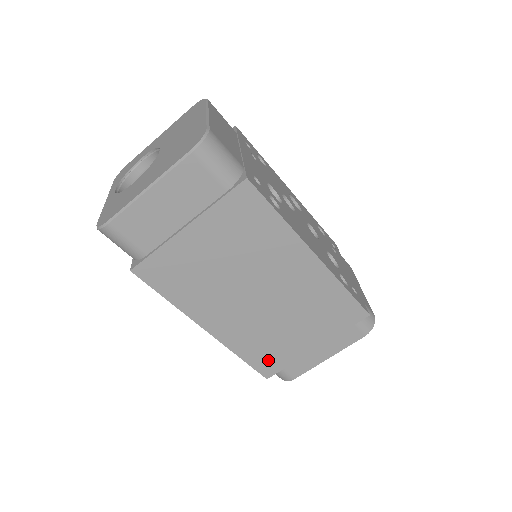
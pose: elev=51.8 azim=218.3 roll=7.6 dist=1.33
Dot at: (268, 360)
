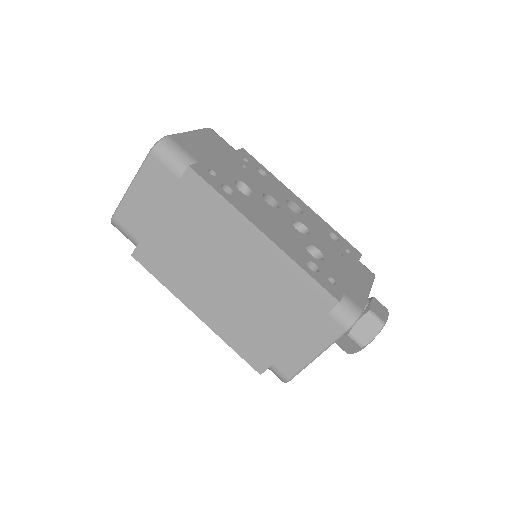
Dot at: (255, 352)
